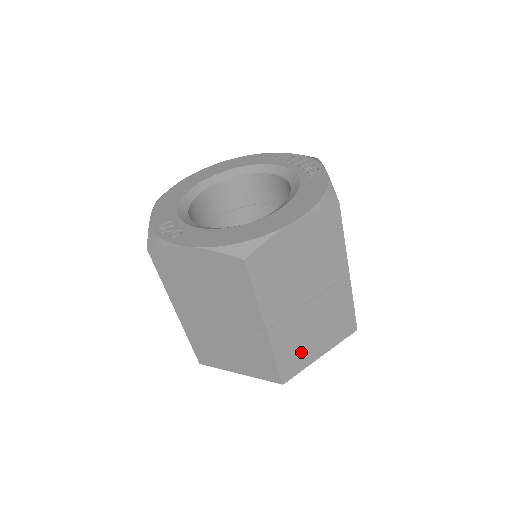
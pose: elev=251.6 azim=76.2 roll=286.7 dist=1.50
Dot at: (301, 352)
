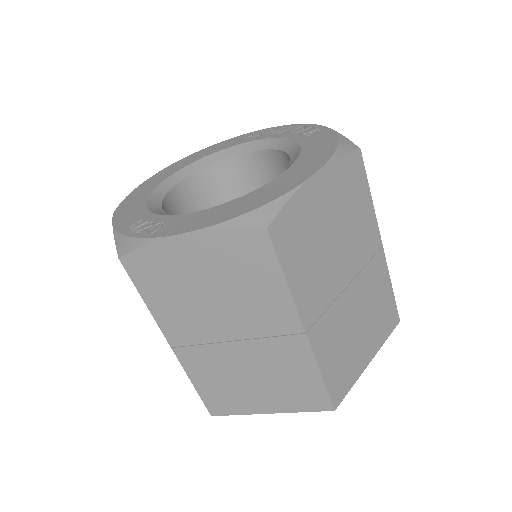
Dot at: (348, 360)
